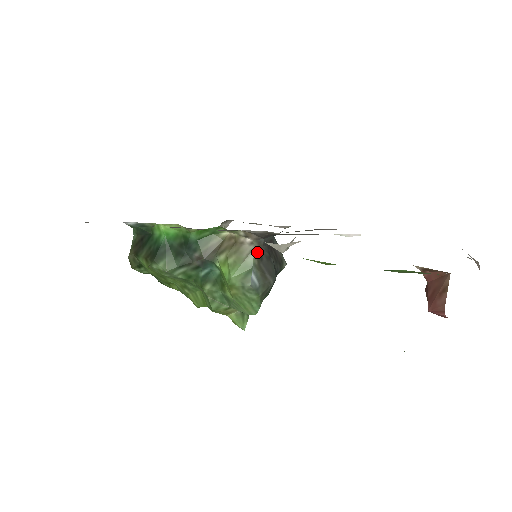
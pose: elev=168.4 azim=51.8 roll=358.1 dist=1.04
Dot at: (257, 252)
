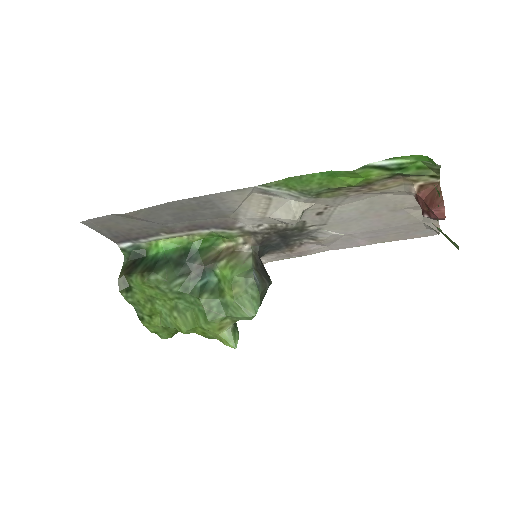
Dot at: (254, 257)
